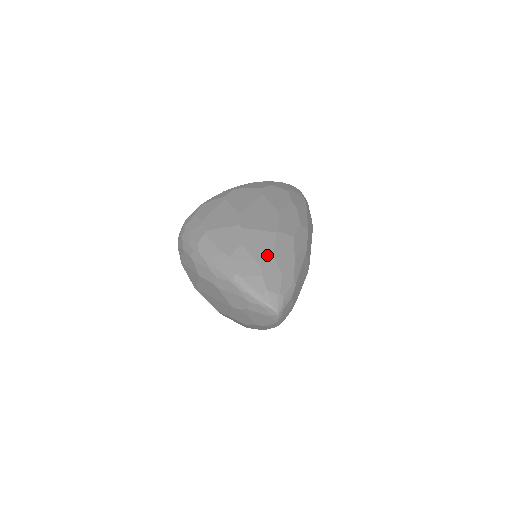
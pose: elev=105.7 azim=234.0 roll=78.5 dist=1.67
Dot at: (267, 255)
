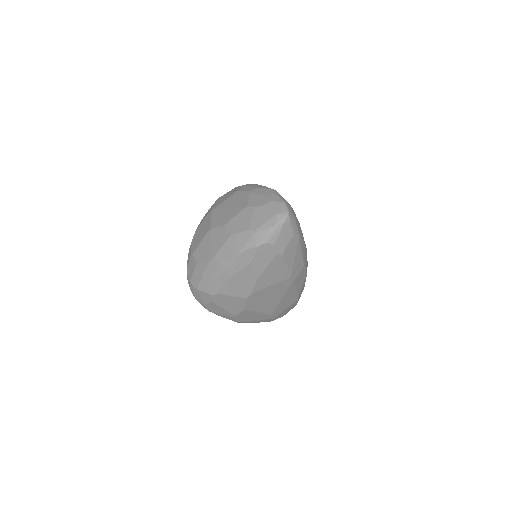
Dot at: occluded
